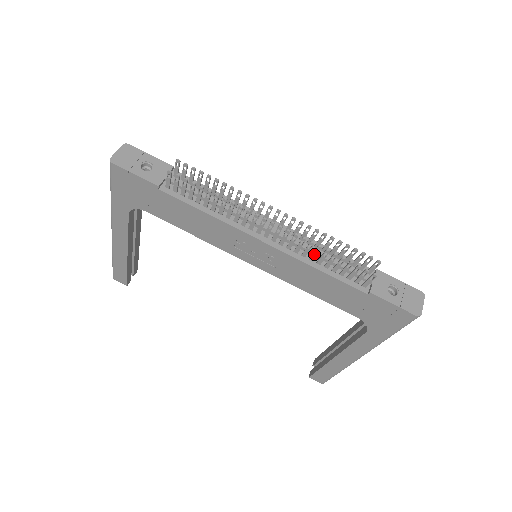
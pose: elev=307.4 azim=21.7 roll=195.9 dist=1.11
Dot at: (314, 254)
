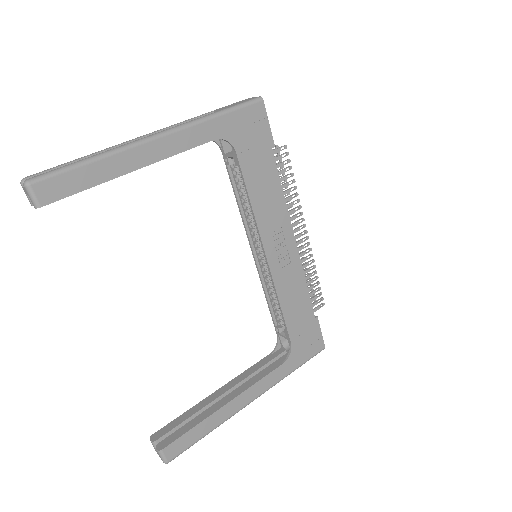
Dot at: (308, 270)
